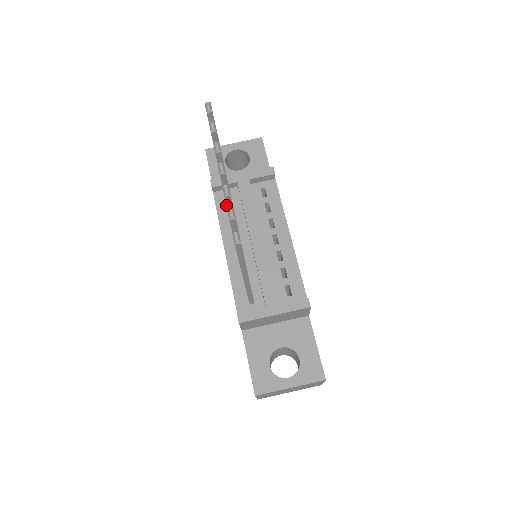
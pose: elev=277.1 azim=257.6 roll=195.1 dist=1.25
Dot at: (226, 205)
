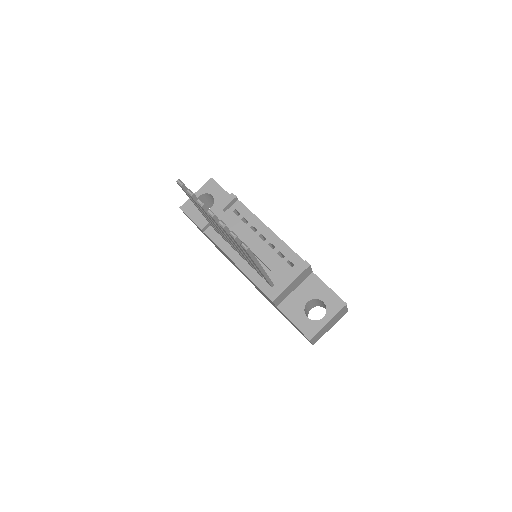
Dot at: (217, 235)
